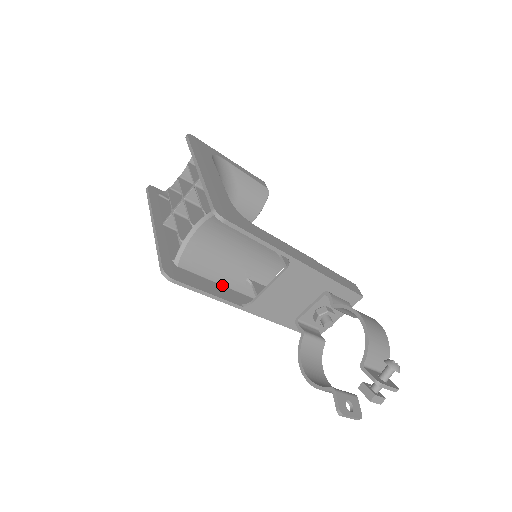
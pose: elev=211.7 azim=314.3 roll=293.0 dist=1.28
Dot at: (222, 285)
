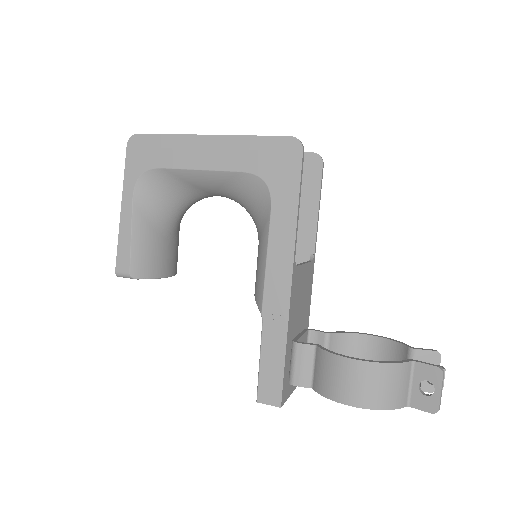
Dot at: (270, 230)
